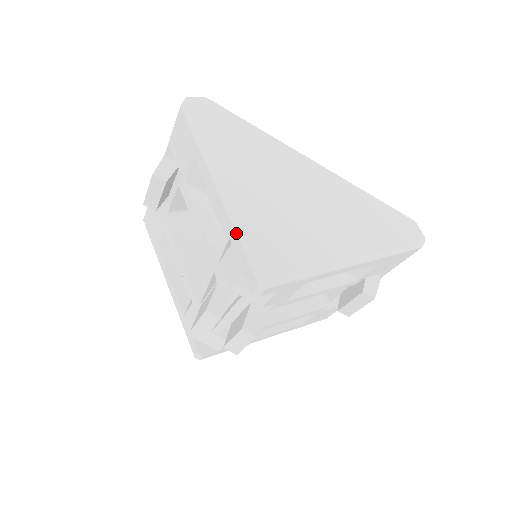
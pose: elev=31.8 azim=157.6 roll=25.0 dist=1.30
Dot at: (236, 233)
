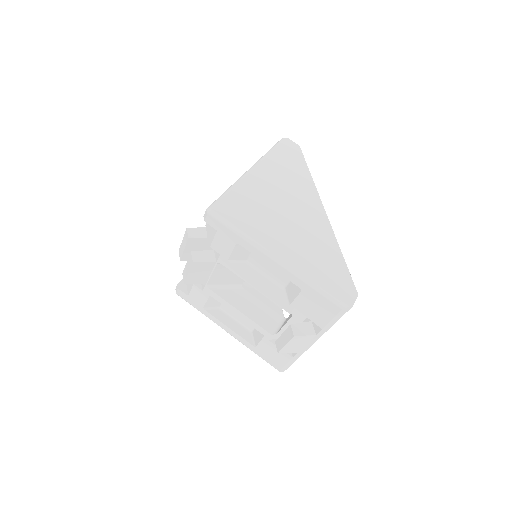
Dot at: (229, 188)
